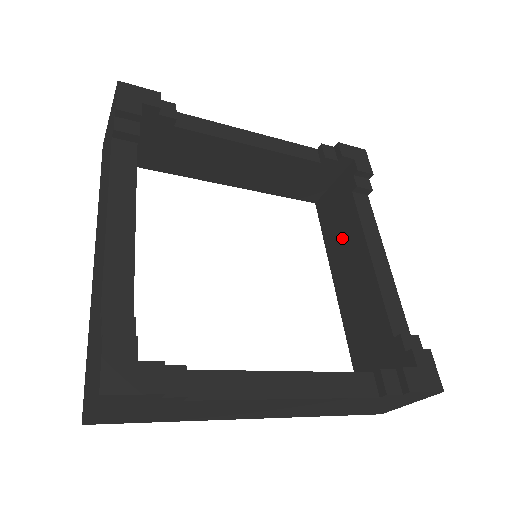
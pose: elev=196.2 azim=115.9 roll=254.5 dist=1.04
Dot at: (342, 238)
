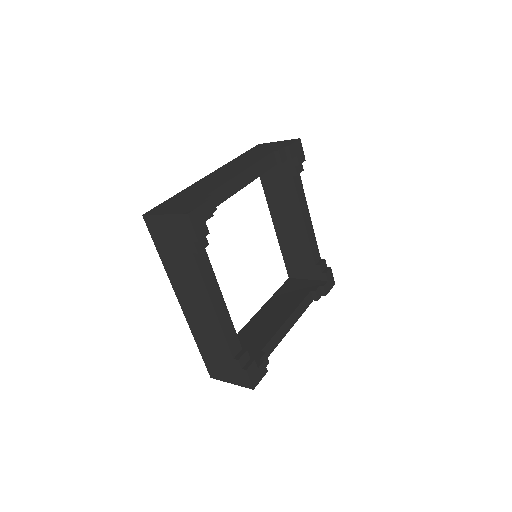
Dot at: (282, 199)
